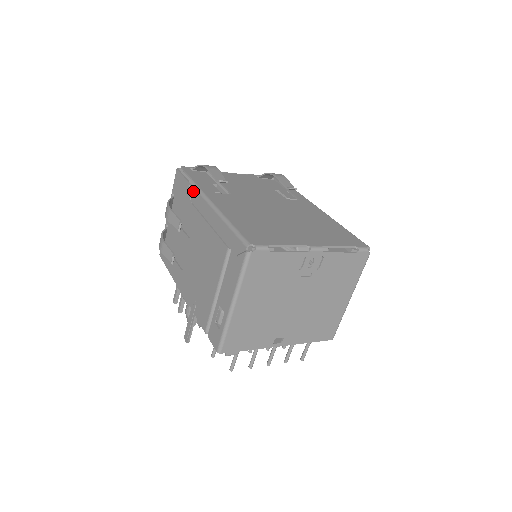
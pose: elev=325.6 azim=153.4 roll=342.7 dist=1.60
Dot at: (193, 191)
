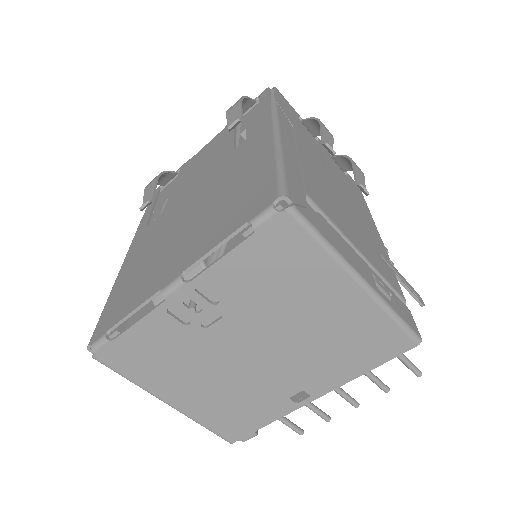
Dot at: occluded
